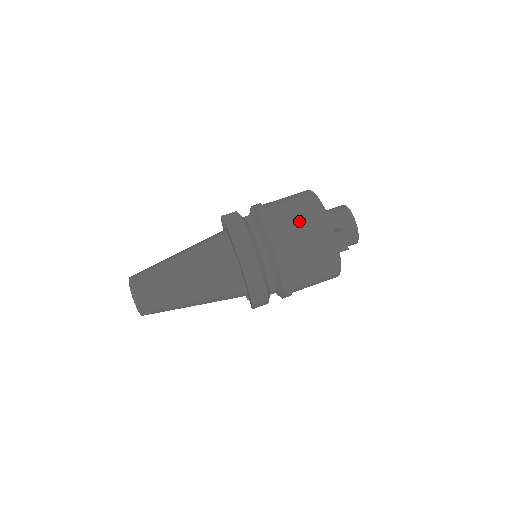
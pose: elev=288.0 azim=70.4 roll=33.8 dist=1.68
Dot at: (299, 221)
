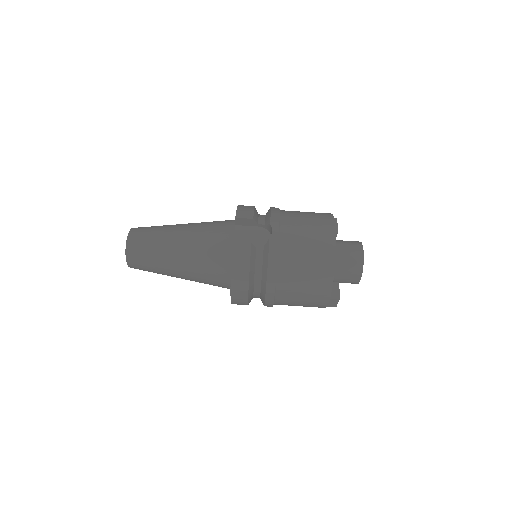
Dot at: (303, 279)
